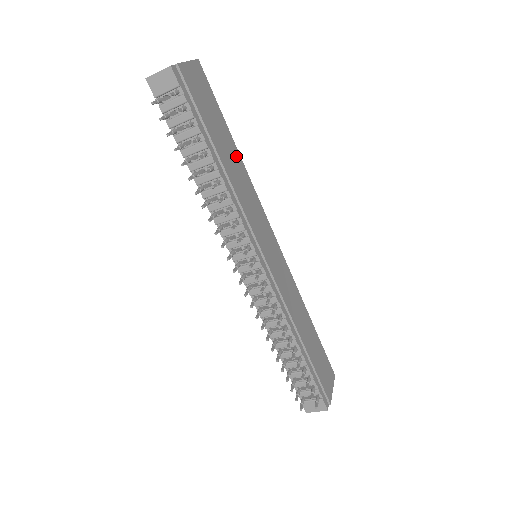
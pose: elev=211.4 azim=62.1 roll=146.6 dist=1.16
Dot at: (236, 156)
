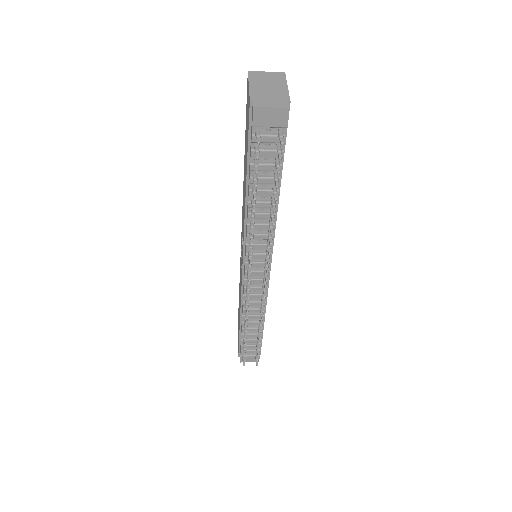
Dot at: occluded
